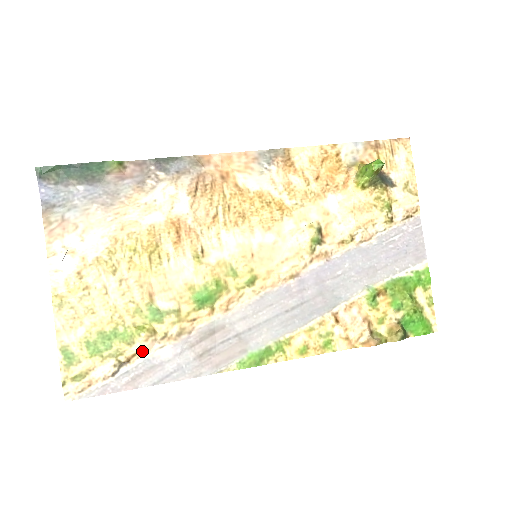
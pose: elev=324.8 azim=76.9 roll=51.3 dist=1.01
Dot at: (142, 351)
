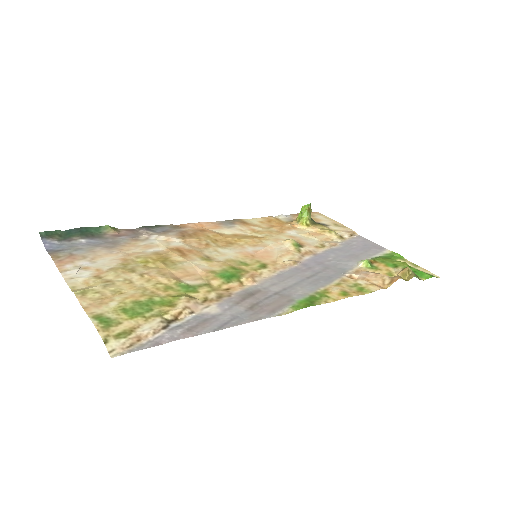
Dot at: (187, 310)
